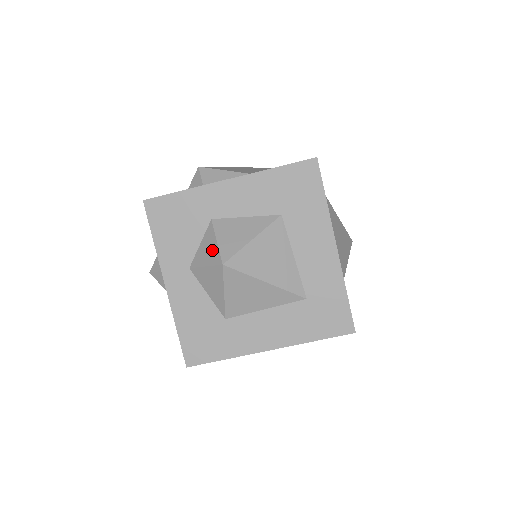
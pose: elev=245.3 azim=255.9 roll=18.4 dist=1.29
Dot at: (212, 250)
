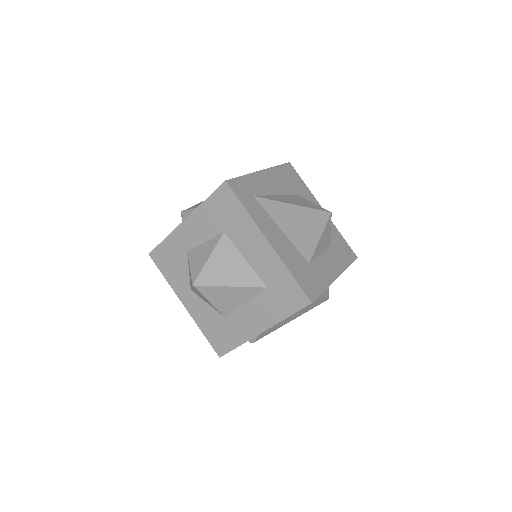
Dot at: (190, 275)
